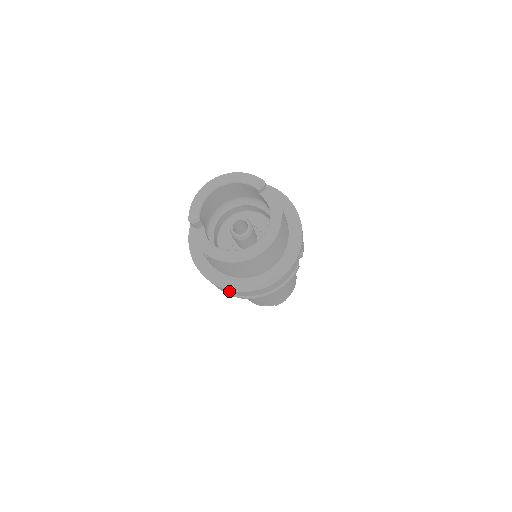
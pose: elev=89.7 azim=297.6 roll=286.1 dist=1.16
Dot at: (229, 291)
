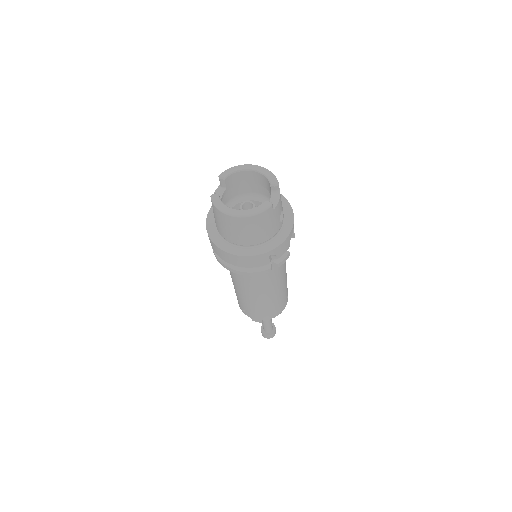
Dot at: (212, 244)
